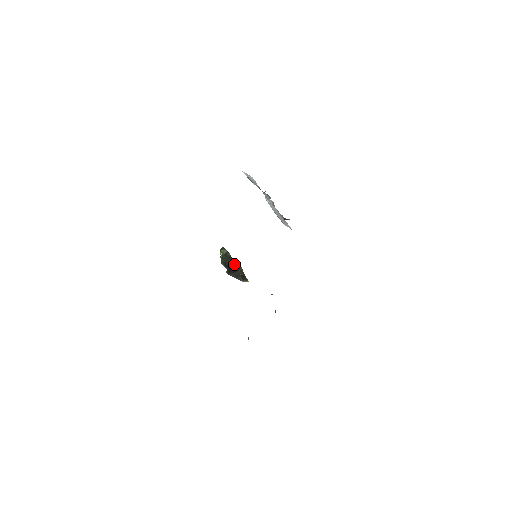
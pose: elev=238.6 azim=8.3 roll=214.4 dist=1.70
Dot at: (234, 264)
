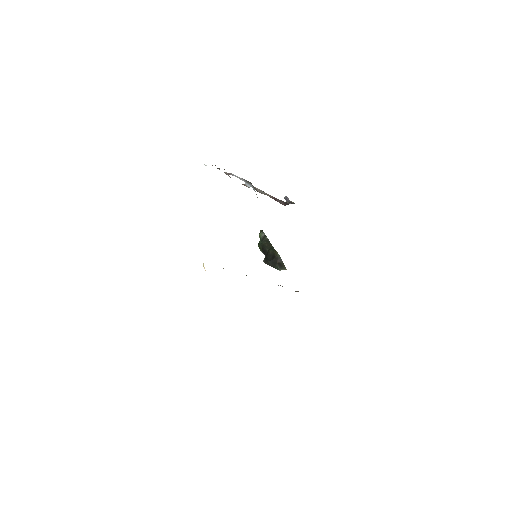
Dot at: (271, 250)
